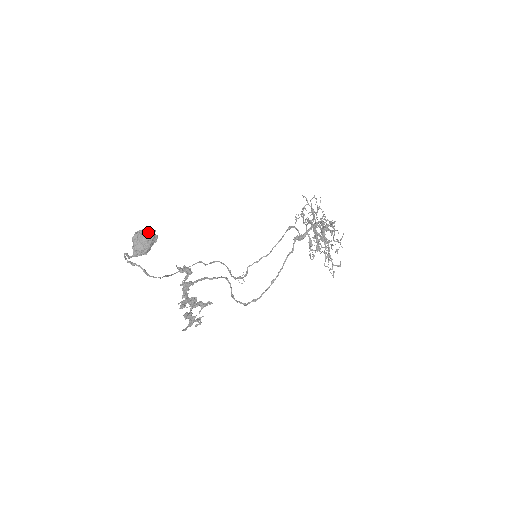
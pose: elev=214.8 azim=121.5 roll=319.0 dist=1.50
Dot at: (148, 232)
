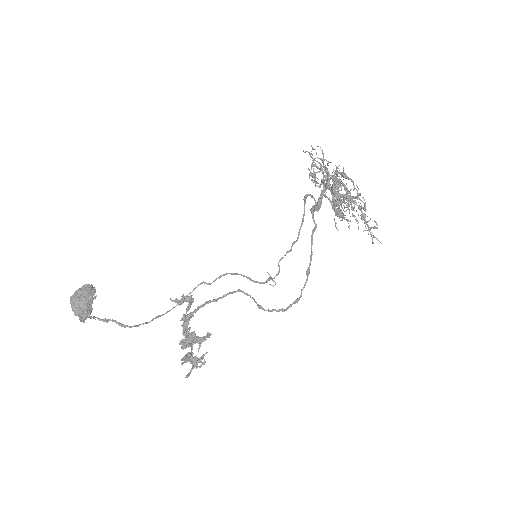
Dot at: (82, 290)
